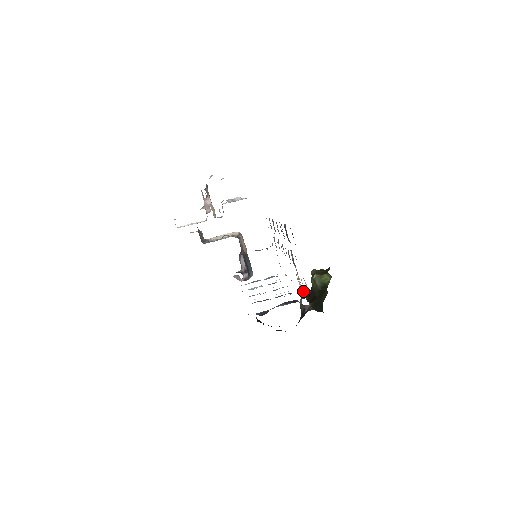
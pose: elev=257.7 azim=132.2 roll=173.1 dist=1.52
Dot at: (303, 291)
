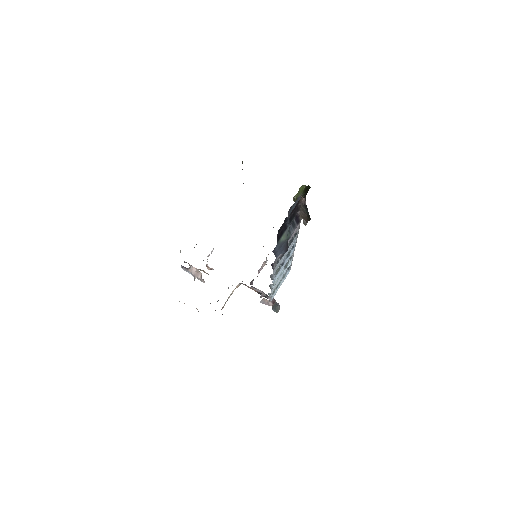
Dot at: occluded
